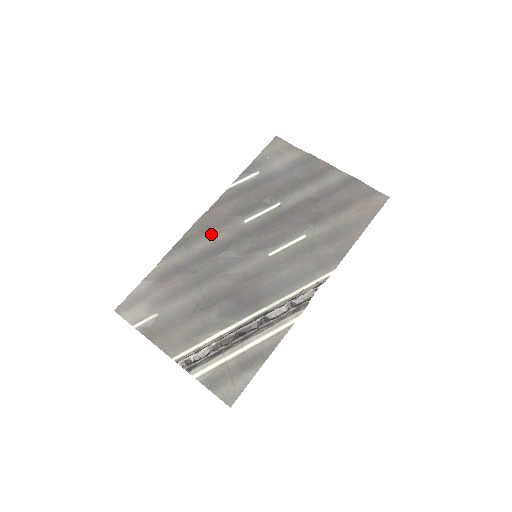
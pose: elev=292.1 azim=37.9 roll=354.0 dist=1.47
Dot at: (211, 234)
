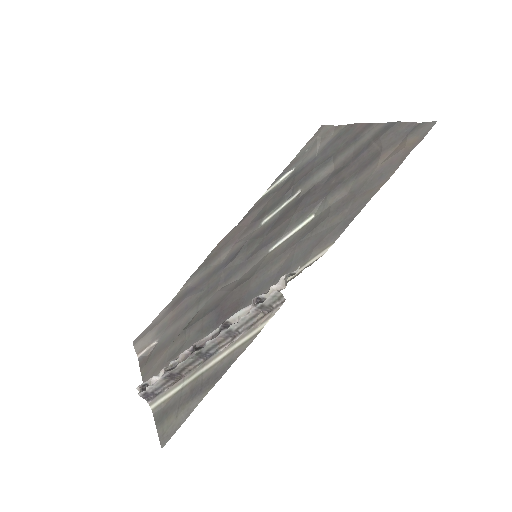
Dot at: (229, 247)
